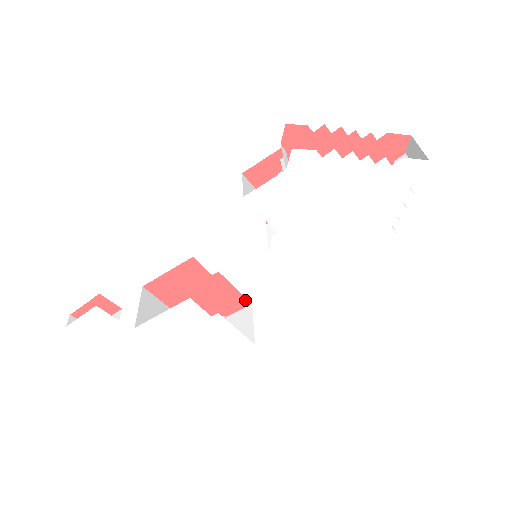
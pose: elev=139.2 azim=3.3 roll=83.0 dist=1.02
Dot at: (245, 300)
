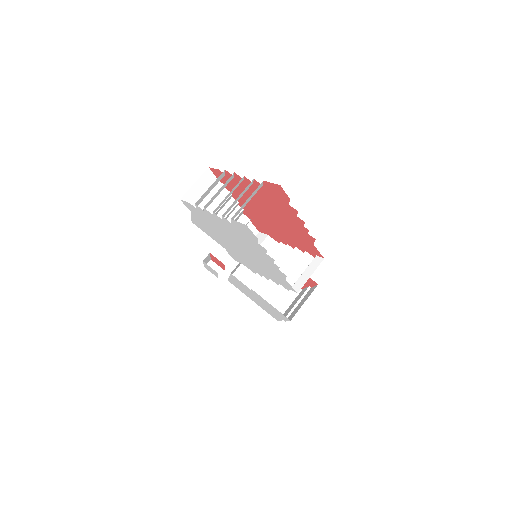
Dot at: (312, 280)
